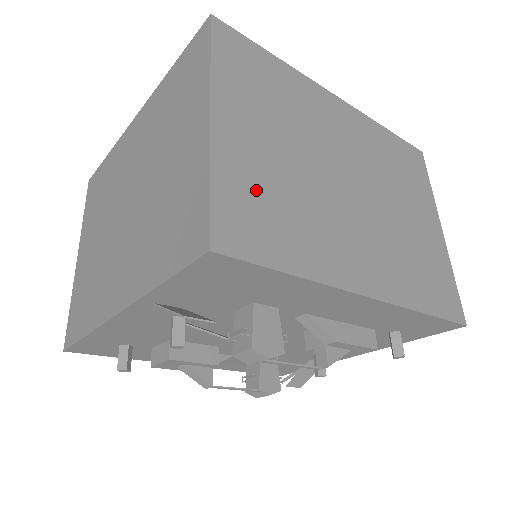
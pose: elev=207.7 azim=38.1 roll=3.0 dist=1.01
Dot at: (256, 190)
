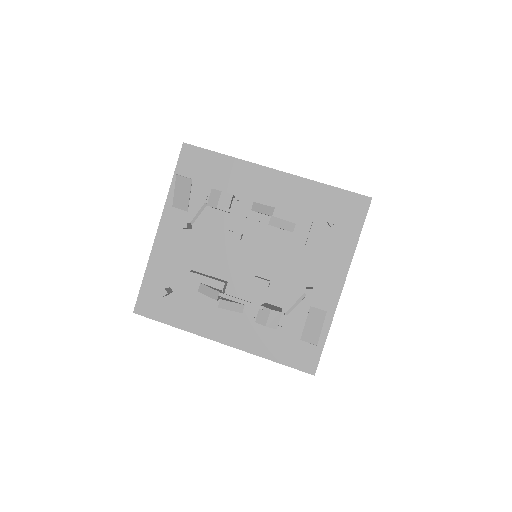
Dot at: occluded
